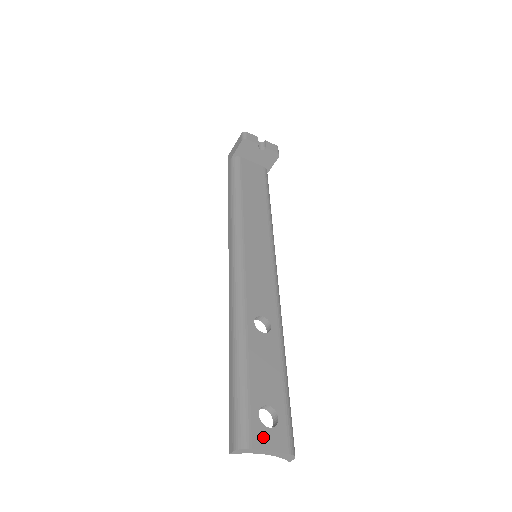
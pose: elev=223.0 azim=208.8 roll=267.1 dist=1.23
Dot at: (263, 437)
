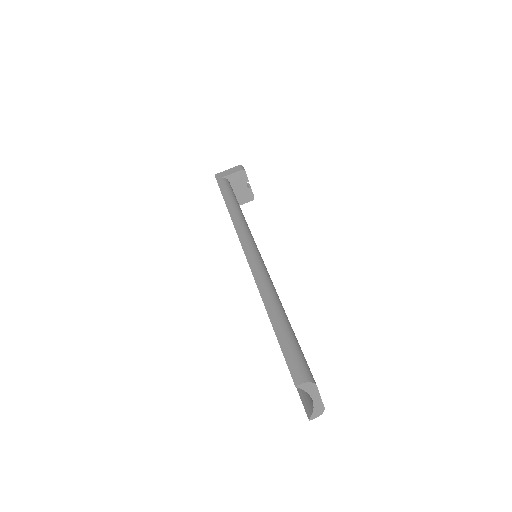
Dot at: occluded
